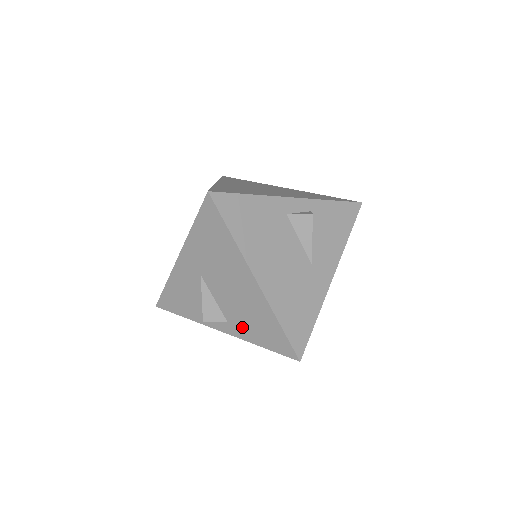
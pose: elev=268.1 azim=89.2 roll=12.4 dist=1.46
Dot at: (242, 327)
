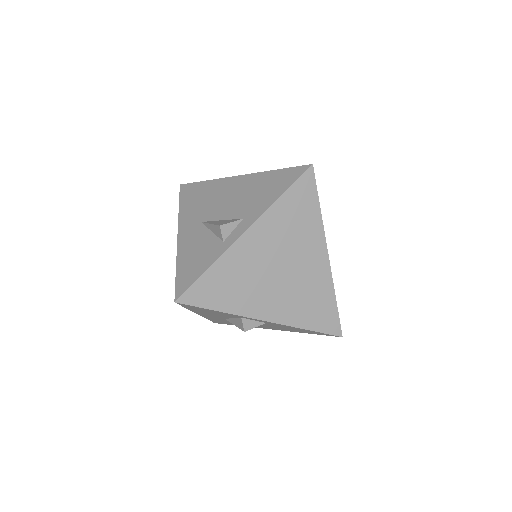
Dot at: (256, 206)
